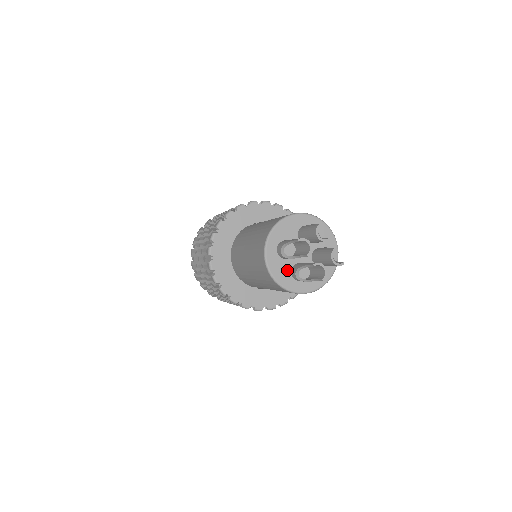
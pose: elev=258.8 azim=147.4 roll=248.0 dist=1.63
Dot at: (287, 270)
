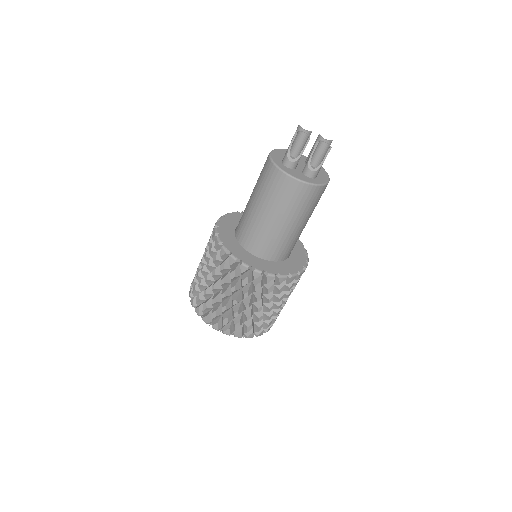
Dot at: (301, 174)
